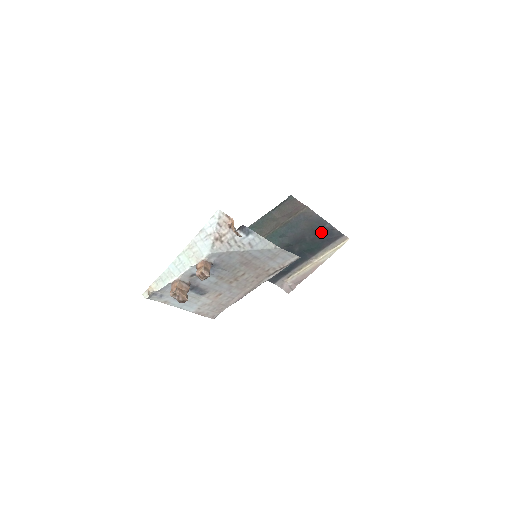
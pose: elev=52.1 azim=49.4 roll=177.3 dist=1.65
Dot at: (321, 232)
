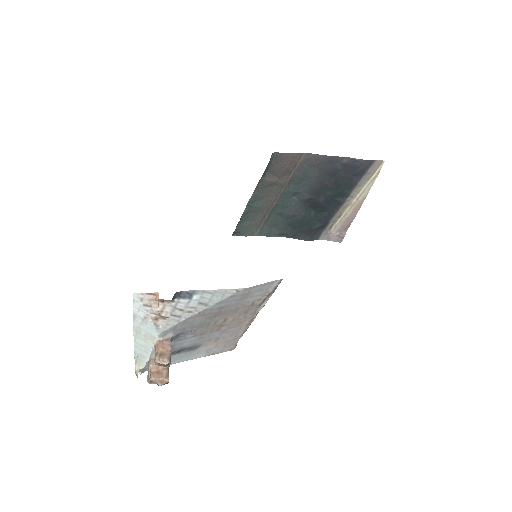
Dot at: (341, 170)
